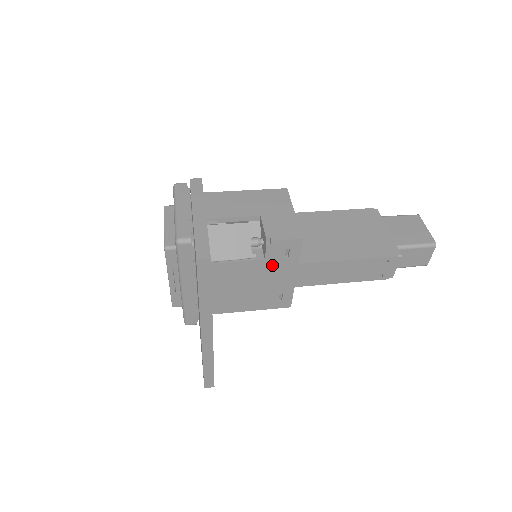
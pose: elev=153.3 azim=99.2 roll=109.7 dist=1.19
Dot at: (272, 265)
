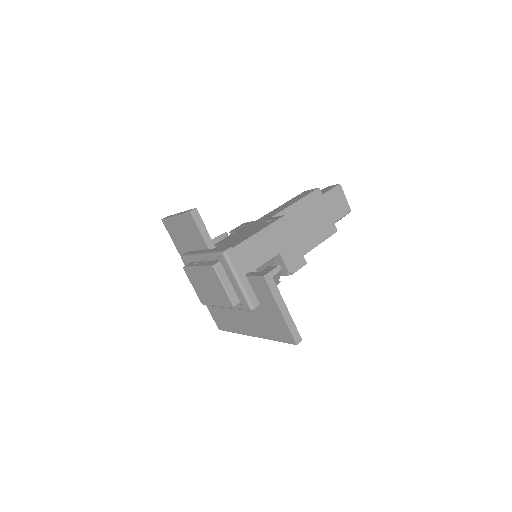
Dot at: occluded
